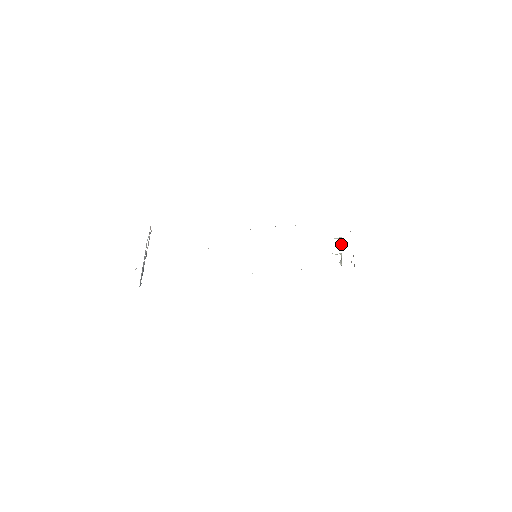
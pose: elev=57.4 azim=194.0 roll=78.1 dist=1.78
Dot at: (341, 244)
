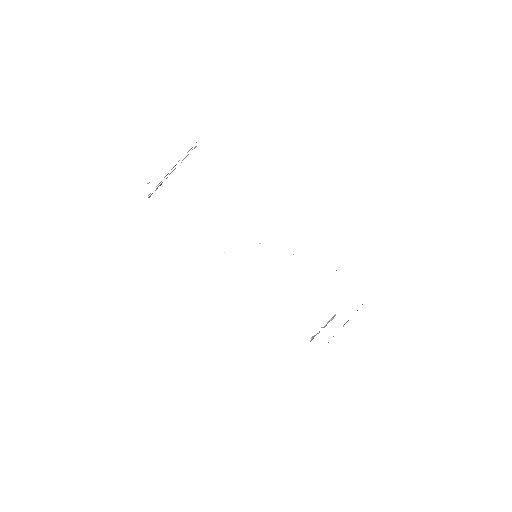
Dot at: (329, 320)
